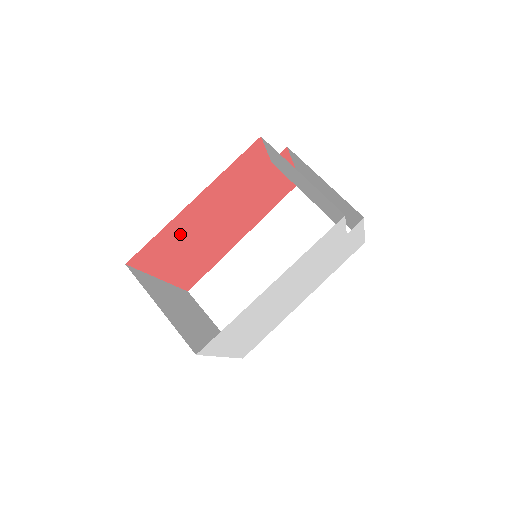
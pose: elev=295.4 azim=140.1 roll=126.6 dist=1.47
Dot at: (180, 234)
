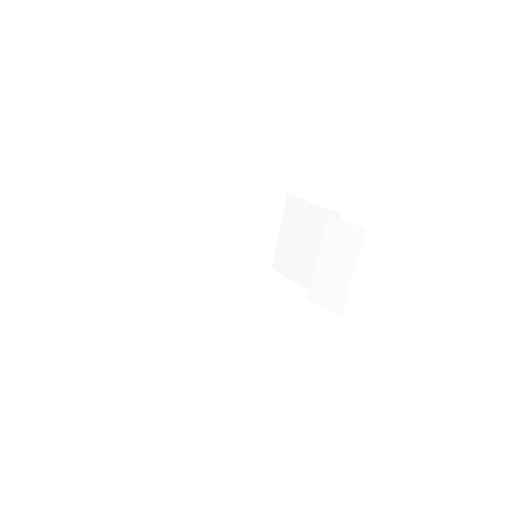
Dot at: occluded
